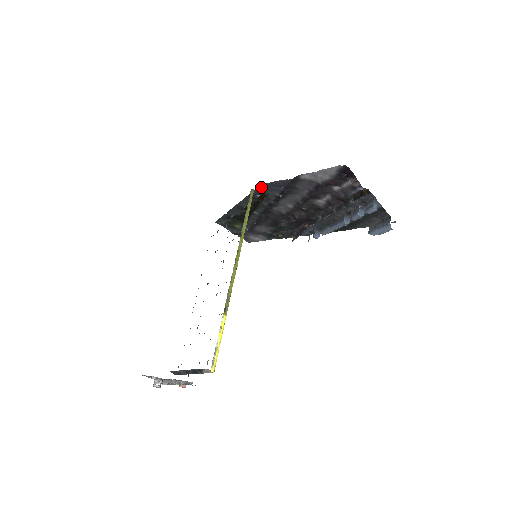
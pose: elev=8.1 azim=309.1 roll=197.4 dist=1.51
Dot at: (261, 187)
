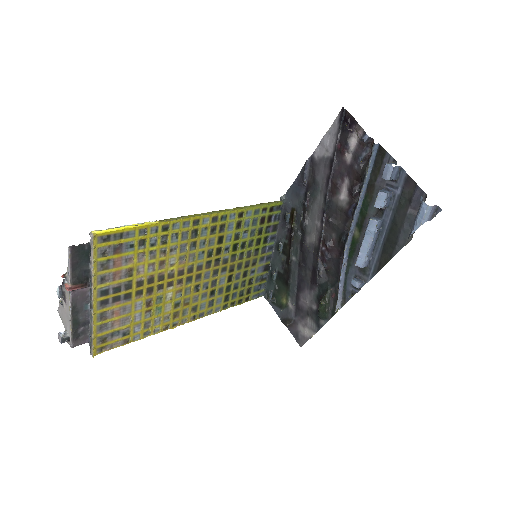
Dot at: (288, 196)
